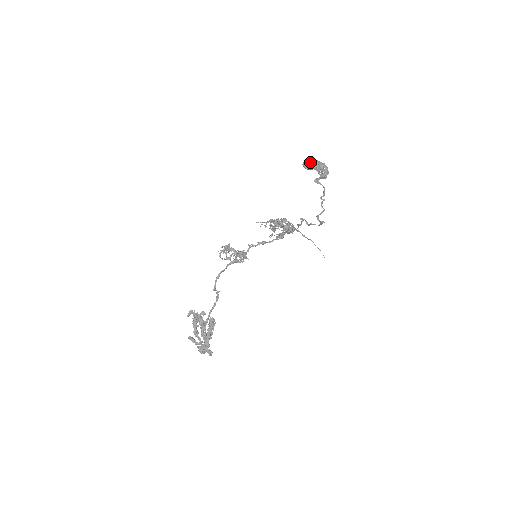
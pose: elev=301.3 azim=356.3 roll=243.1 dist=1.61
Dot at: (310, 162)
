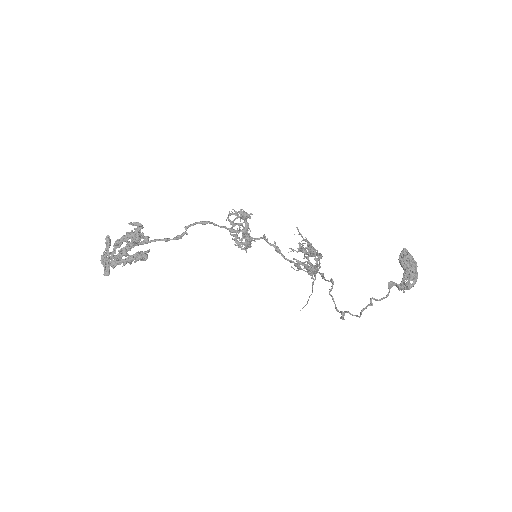
Dot at: (411, 260)
